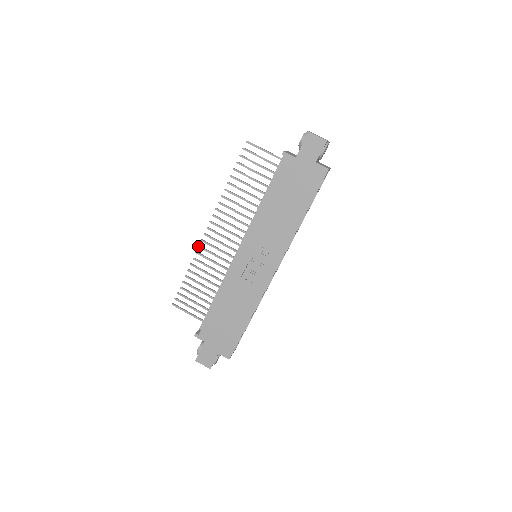
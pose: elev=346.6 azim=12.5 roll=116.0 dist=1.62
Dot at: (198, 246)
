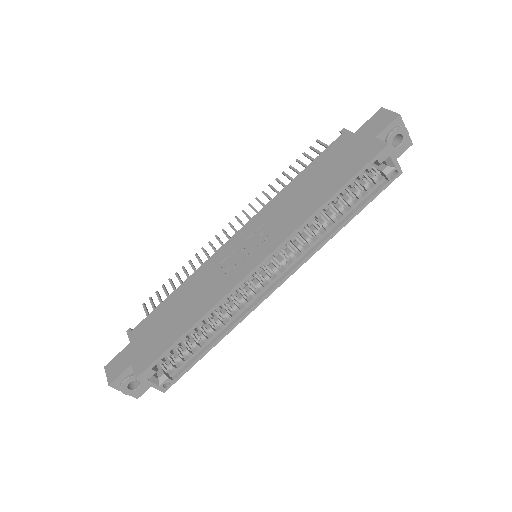
Dot at: (209, 241)
